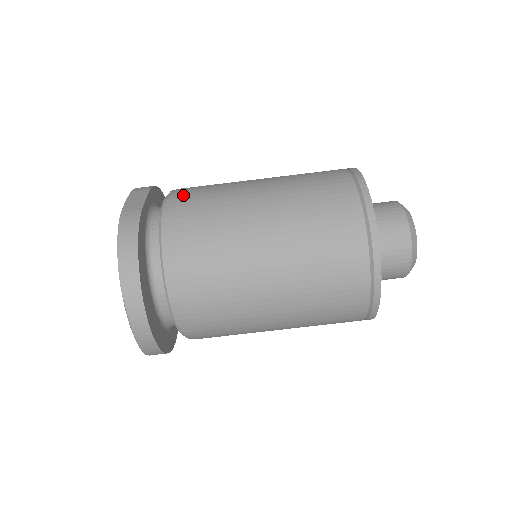
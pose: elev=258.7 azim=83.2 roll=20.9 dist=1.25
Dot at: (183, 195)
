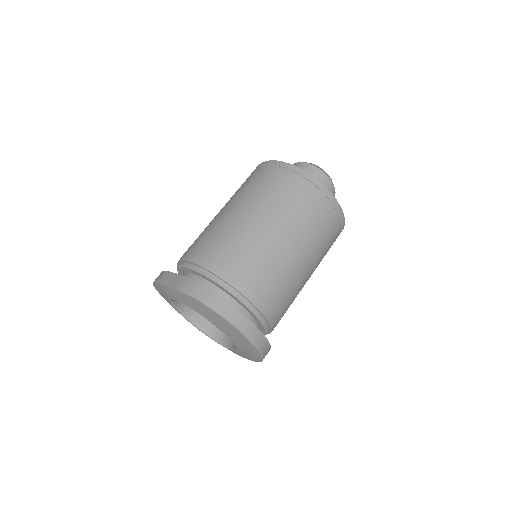
Dot at: (195, 252)
